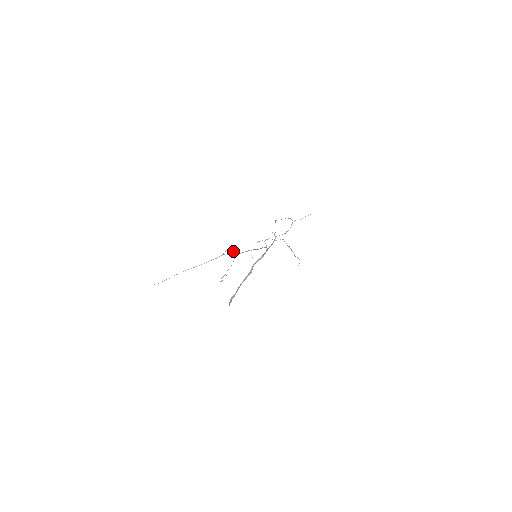
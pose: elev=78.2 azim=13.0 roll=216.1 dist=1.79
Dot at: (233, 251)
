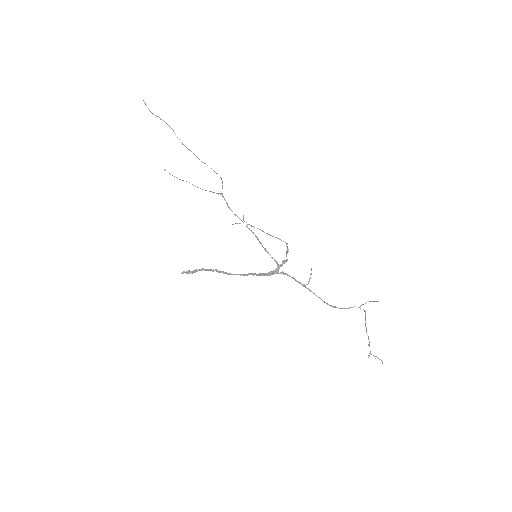
Dot at: occluded
